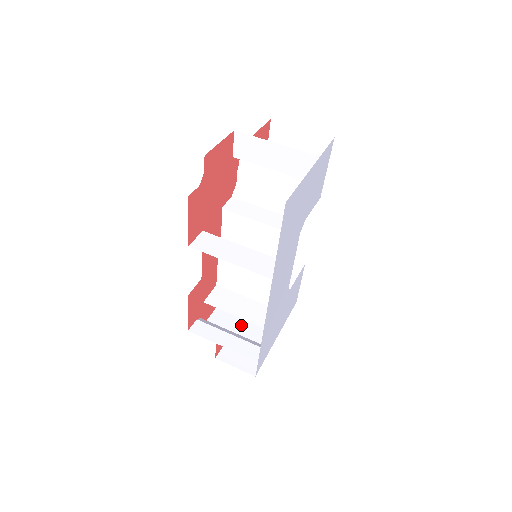
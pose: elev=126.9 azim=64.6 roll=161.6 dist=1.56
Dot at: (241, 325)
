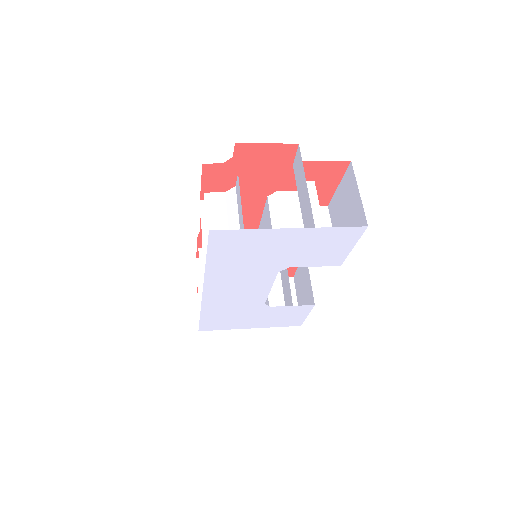
Dot at: occluded
